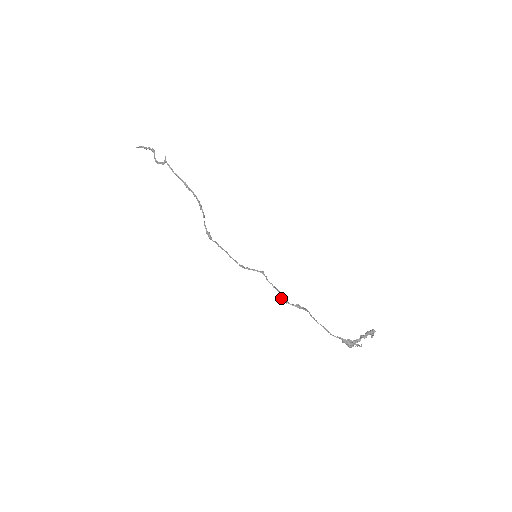
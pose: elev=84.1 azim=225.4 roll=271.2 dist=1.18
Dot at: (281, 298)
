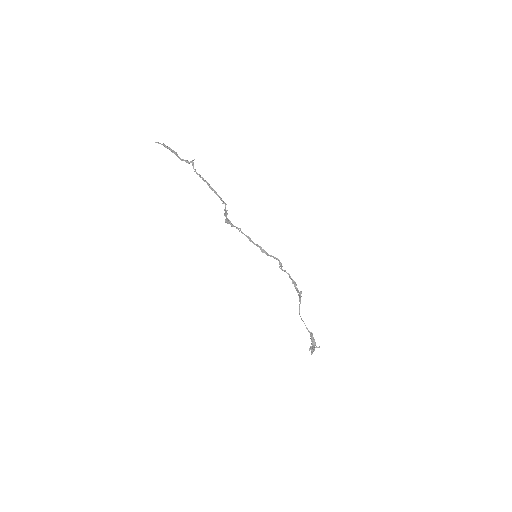
Dot at: occluded
